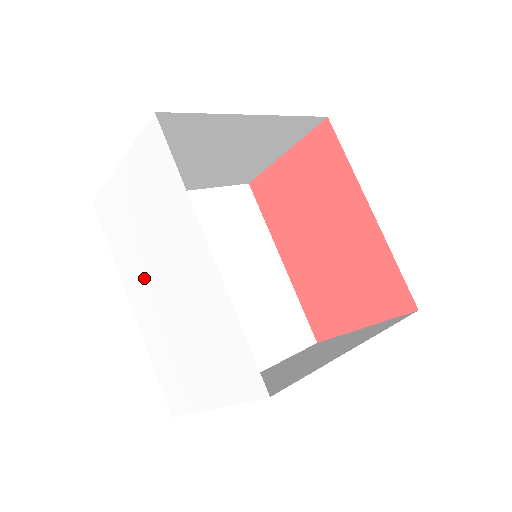
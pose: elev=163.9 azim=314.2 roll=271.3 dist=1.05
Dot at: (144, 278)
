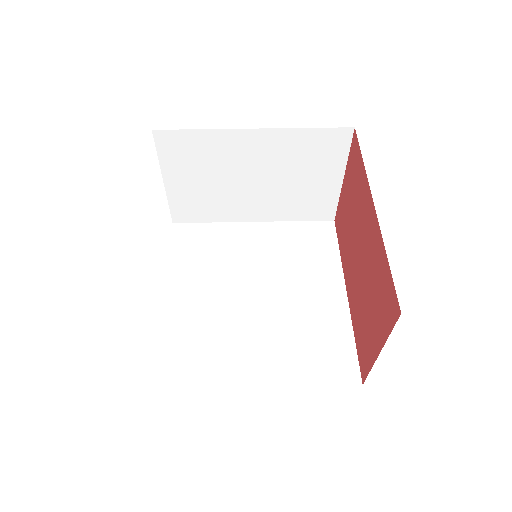
Dot at: occluded
